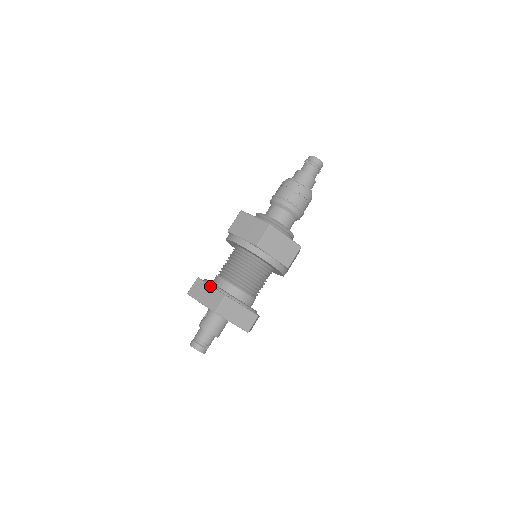
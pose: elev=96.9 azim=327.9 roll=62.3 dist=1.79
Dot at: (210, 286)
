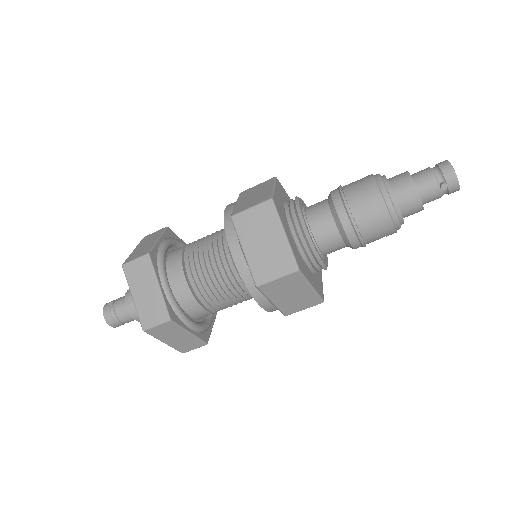
Dot at: (188, 334)
